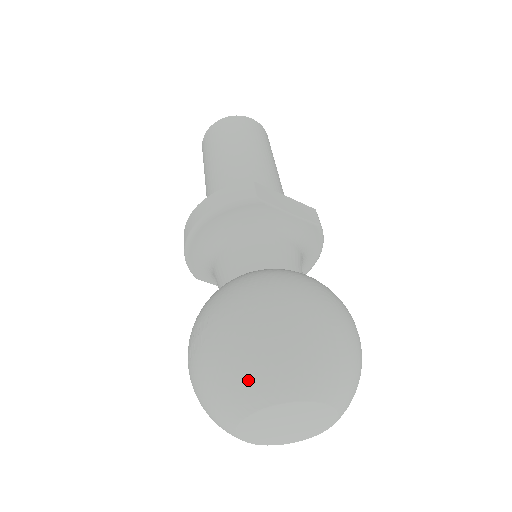
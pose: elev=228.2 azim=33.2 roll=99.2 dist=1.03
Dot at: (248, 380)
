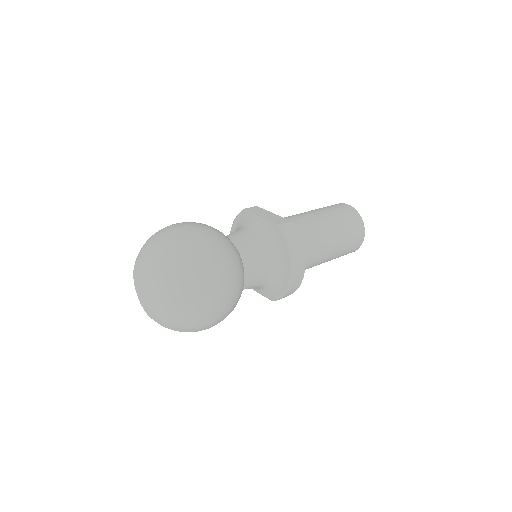
Dot at: occluded
